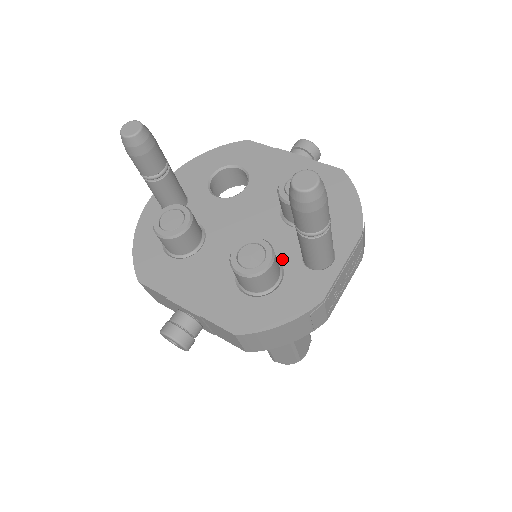
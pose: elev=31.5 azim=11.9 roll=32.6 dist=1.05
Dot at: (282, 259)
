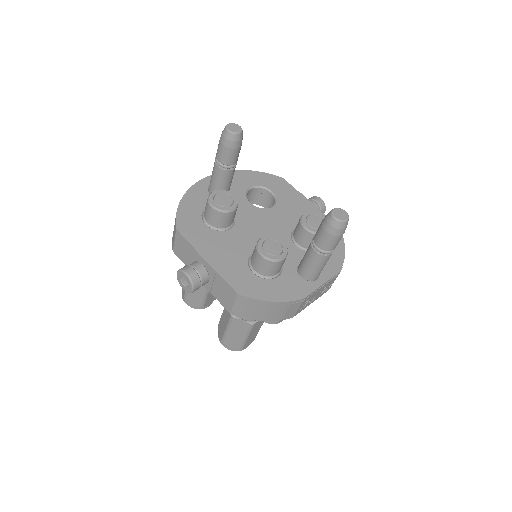
Dot at: (284, 262)
